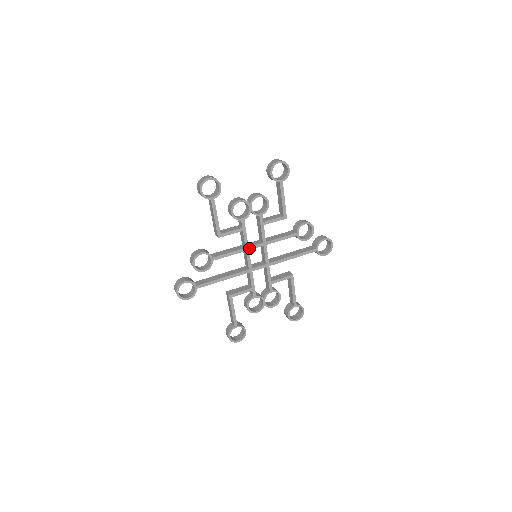
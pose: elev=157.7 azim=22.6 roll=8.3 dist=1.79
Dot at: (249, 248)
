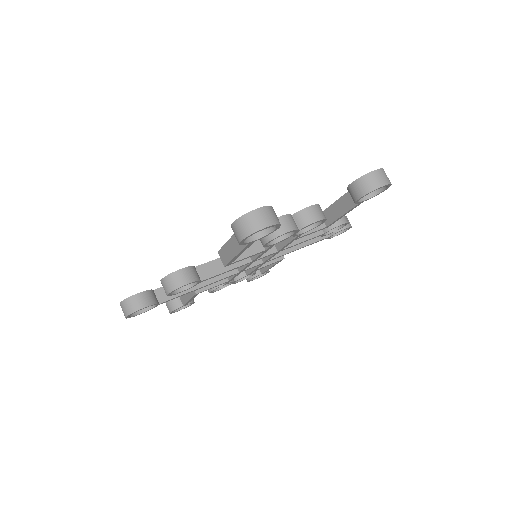
Dot at: (256, 260)
